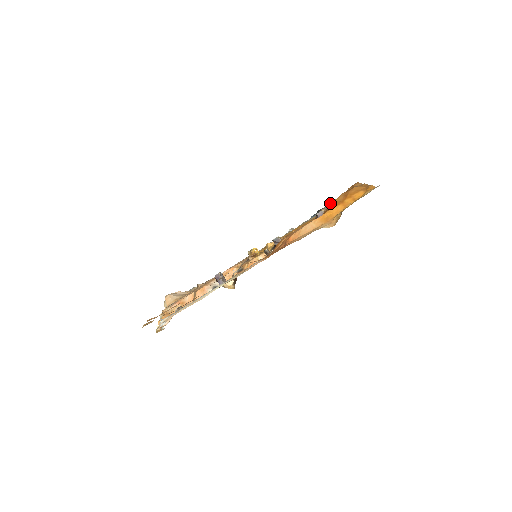
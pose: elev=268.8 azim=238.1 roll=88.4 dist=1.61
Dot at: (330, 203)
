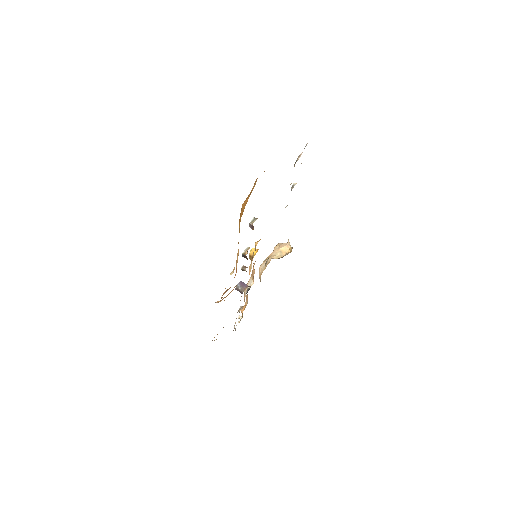
Dot at: occluded
